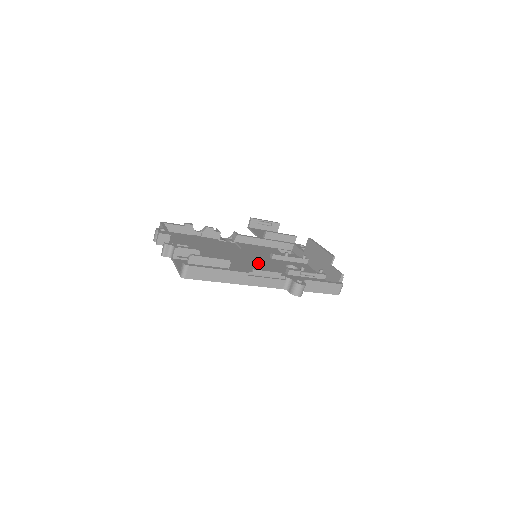
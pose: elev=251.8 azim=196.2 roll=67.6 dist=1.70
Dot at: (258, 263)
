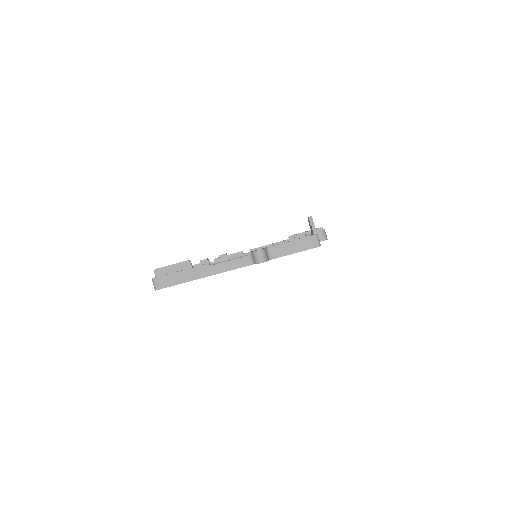
Dot at: occluded
